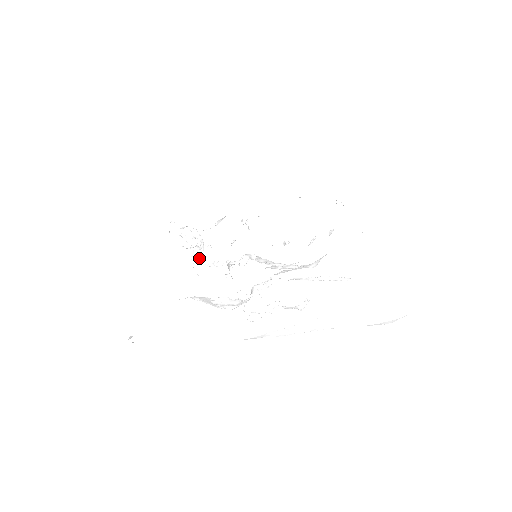
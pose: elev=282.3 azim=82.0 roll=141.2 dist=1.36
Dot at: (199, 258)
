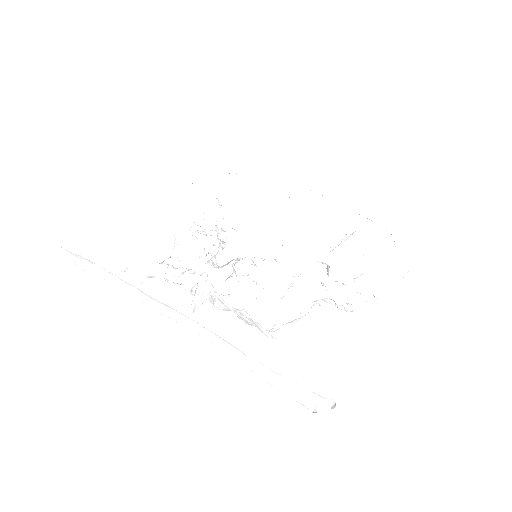
Dot at: (200, 293)
